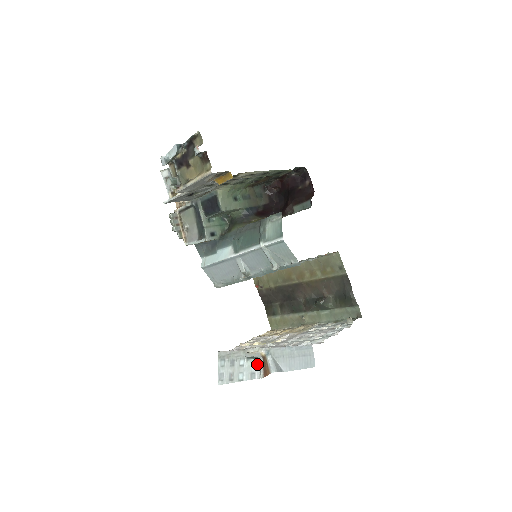
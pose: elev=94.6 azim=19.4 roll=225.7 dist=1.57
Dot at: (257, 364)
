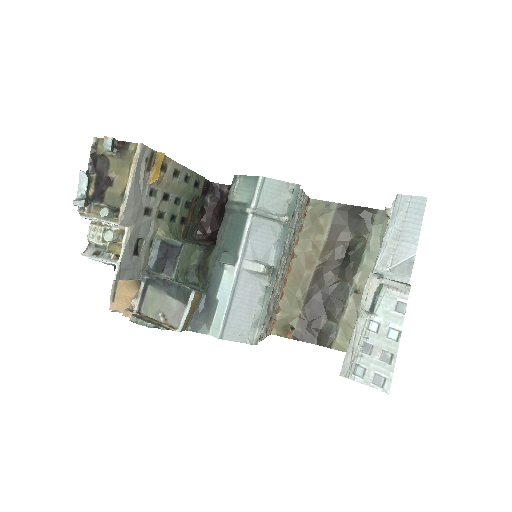
Dot at: (387, 294)
